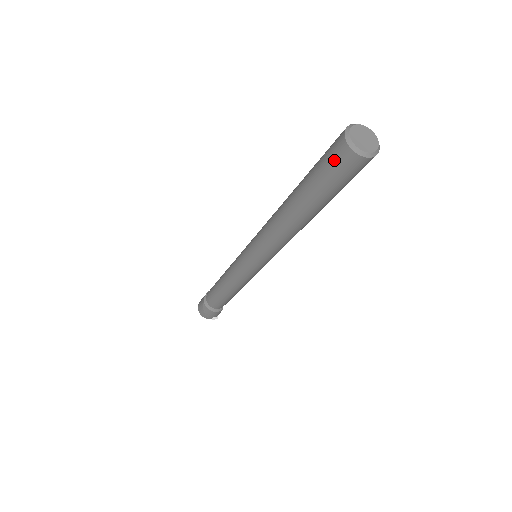
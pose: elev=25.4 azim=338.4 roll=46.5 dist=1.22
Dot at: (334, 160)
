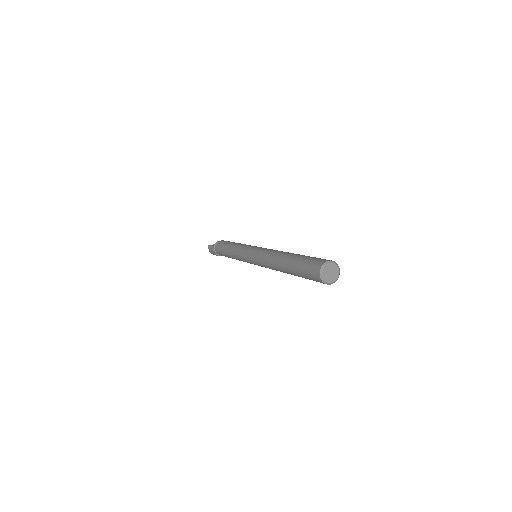
Dot at: occluded
